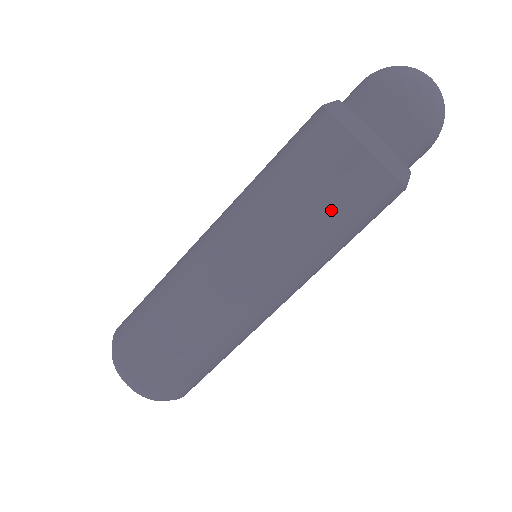
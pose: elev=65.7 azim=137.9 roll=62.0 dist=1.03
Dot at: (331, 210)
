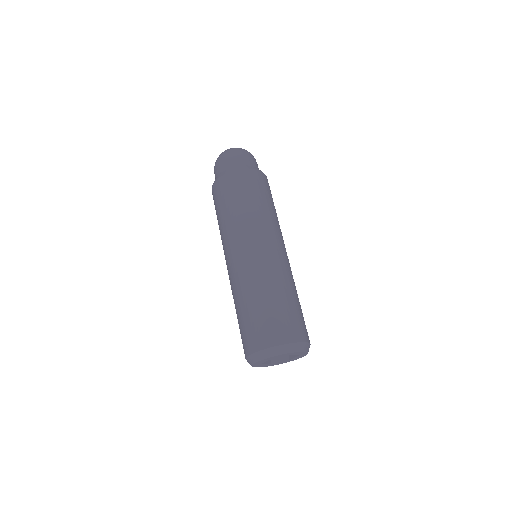
Dot at: (242, 197)
